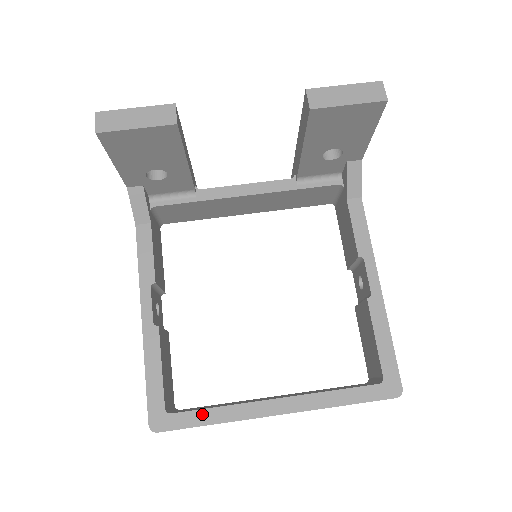
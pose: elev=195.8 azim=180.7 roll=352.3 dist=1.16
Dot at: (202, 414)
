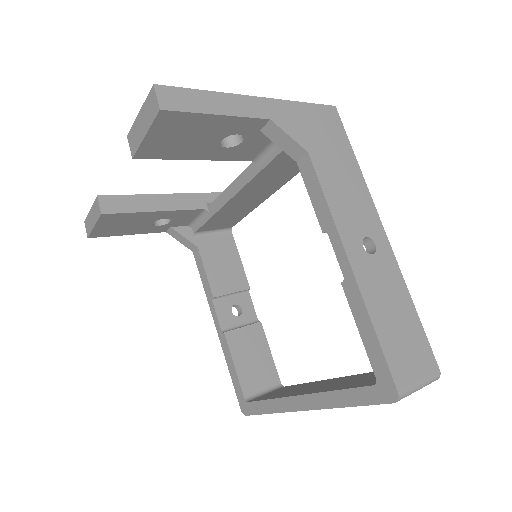
Dot at: (262, 404)
